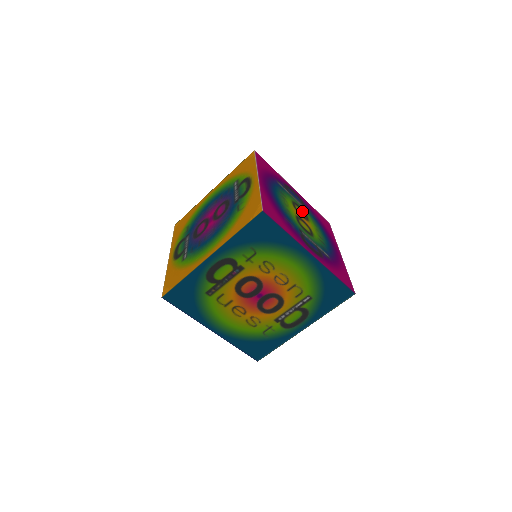
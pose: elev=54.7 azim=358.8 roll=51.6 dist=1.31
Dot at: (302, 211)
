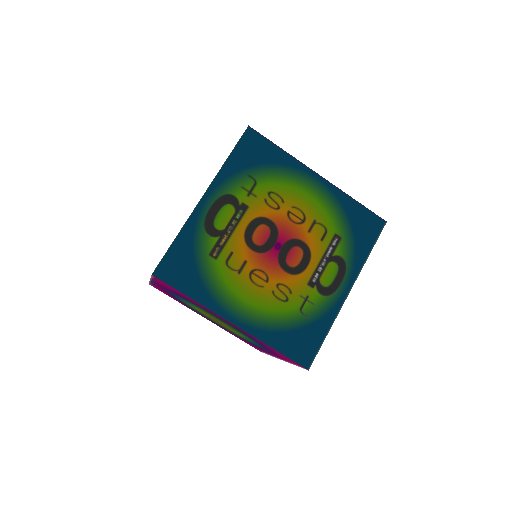
Dot at: occluded
